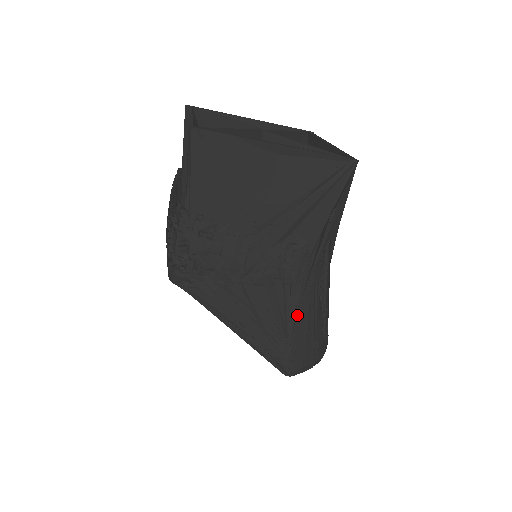
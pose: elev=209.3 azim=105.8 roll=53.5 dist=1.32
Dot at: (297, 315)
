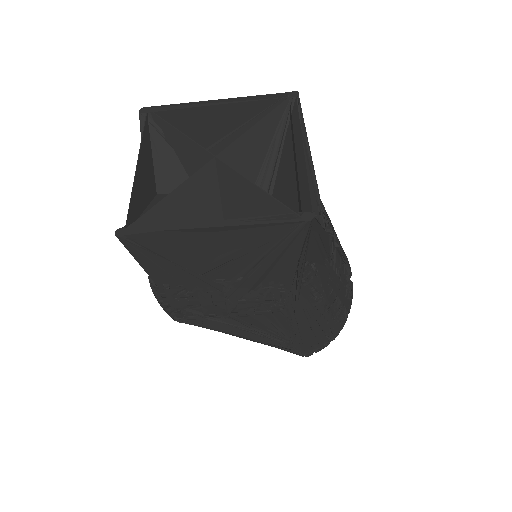
Dot at: (295, 327)
